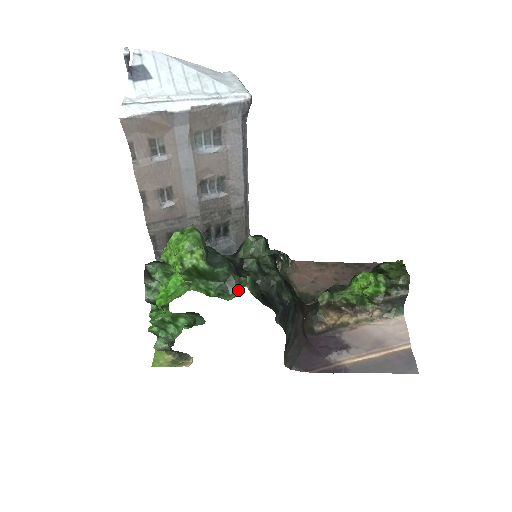
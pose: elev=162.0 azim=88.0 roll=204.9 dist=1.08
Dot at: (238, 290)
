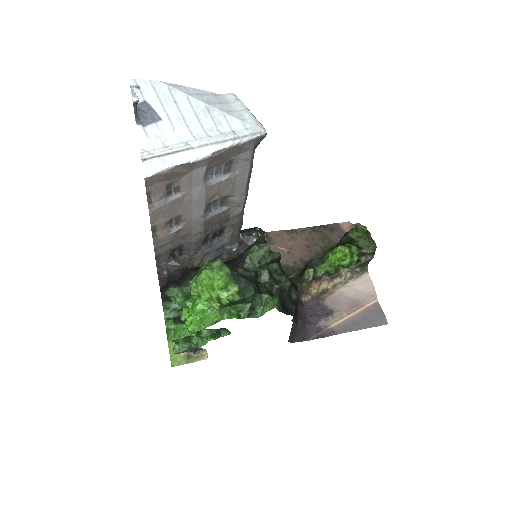
Dot at: (267, 311)
